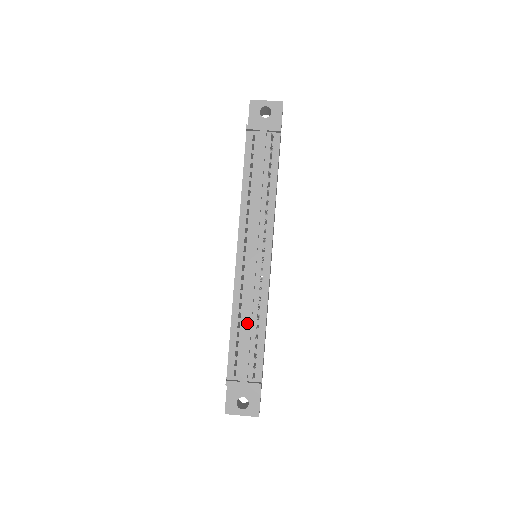
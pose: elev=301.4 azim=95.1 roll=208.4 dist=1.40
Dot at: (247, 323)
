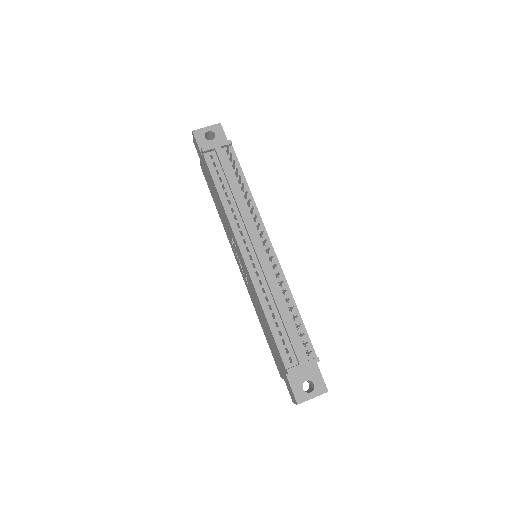
Dot at: (280, 310)
